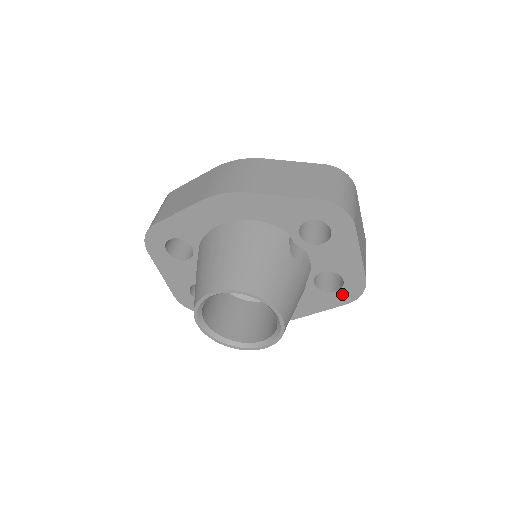
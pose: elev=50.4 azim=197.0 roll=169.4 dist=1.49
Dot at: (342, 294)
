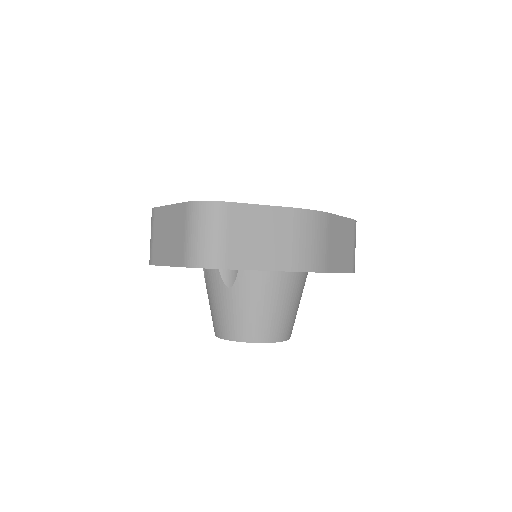
Dot at: occluded
